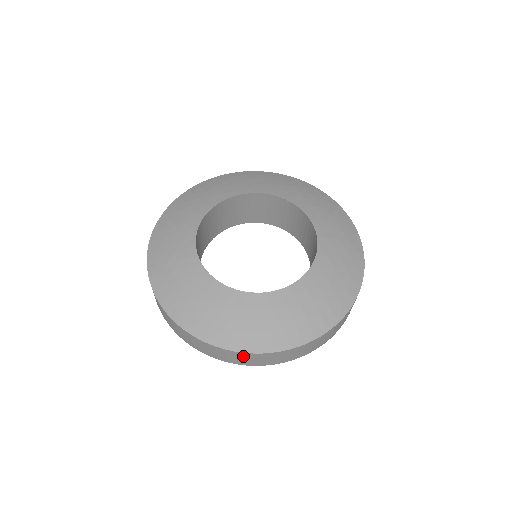
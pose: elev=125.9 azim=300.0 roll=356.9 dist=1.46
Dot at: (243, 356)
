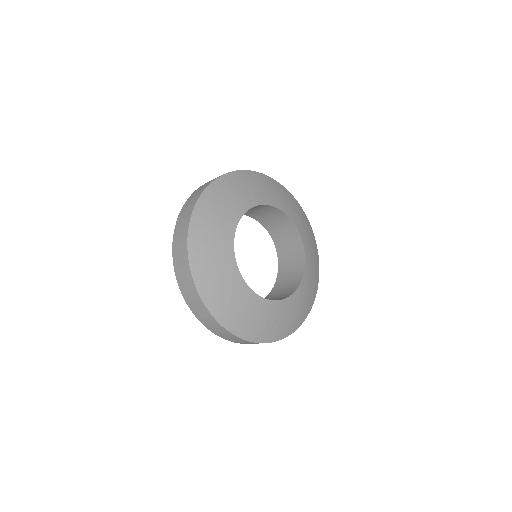
Dot at: occluded
